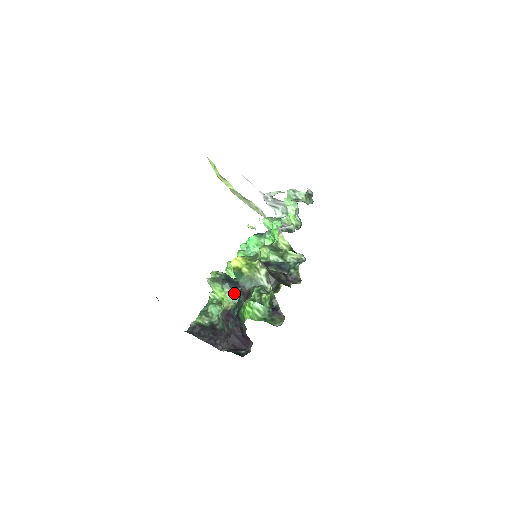
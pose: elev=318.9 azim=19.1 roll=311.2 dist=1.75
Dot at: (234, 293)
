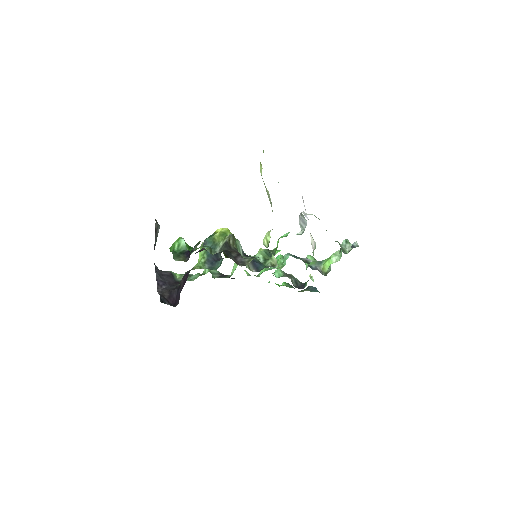
Dot at: (207, 261)
